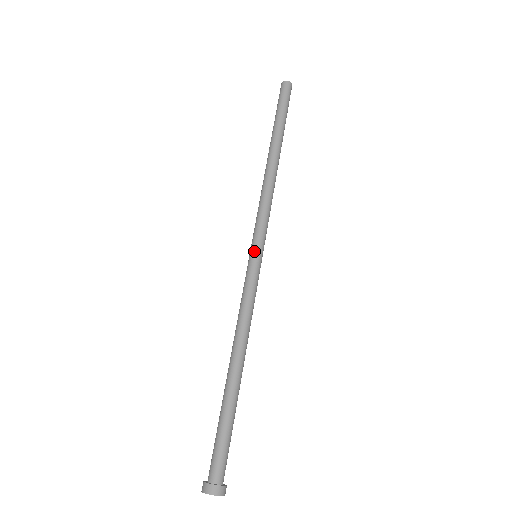
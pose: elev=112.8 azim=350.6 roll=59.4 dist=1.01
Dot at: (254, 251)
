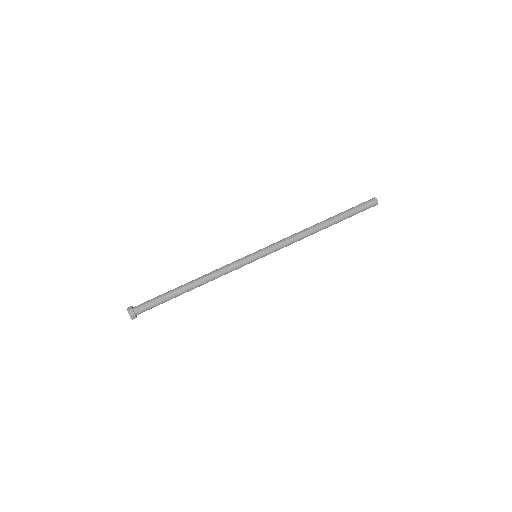
Dot at: (258, 255)
